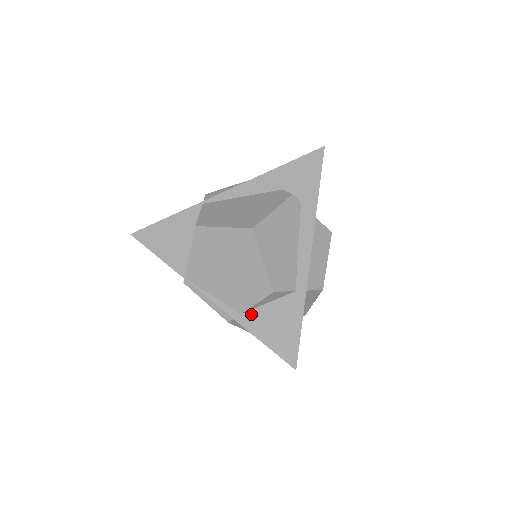
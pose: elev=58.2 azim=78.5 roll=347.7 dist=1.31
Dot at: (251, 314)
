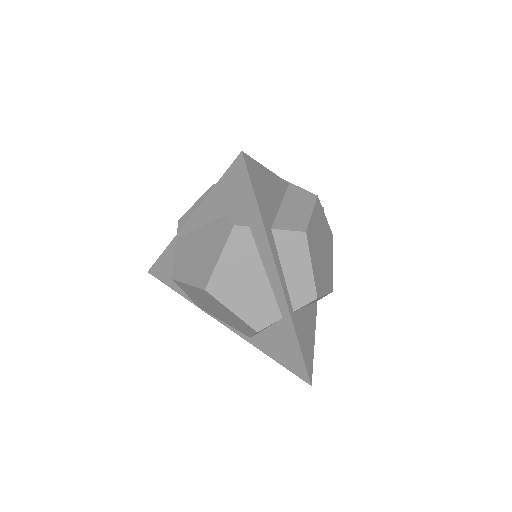
Dot at: (258, 338)
